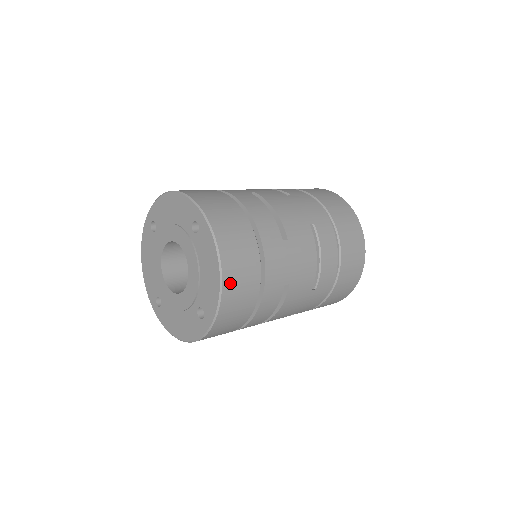
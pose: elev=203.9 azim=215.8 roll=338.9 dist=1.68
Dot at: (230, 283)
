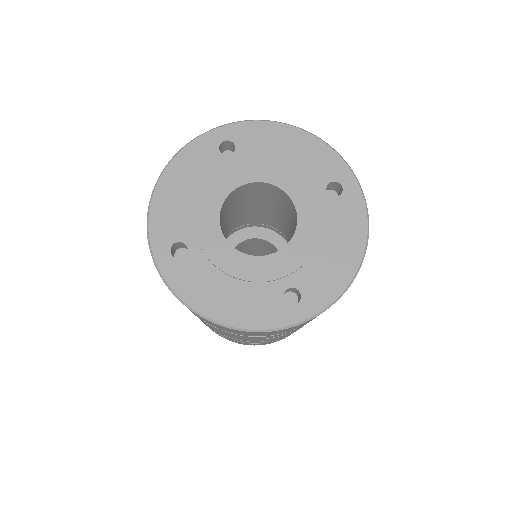
Dot at: occluded
